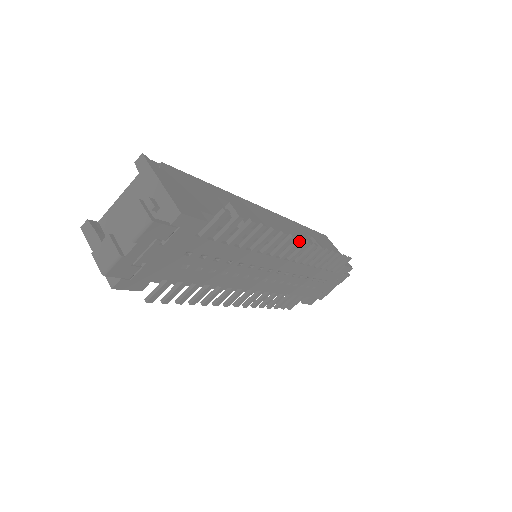
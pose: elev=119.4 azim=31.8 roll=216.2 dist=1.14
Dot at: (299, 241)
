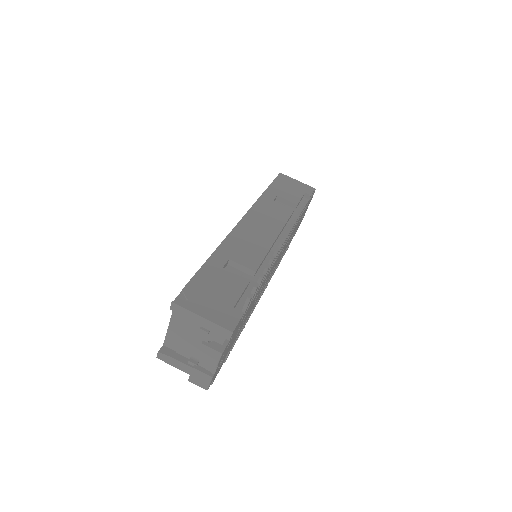
Dot at: (286, 238)
